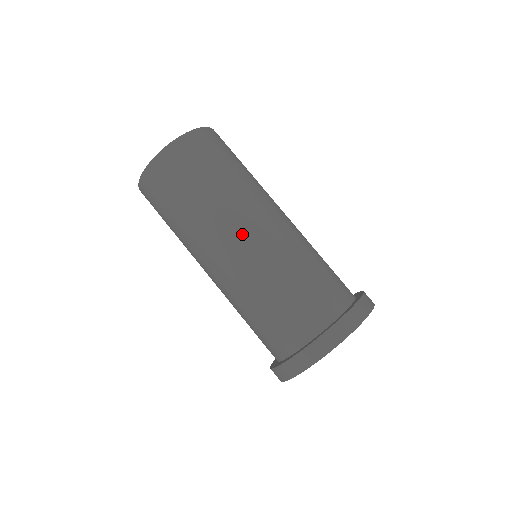
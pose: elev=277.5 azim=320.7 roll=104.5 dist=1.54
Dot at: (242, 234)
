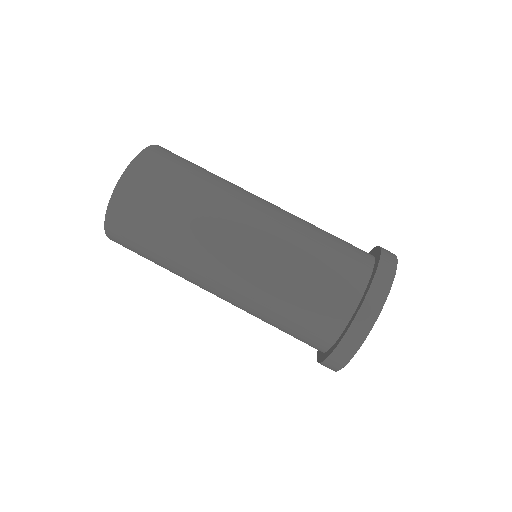
Dot at: (257, 203)
